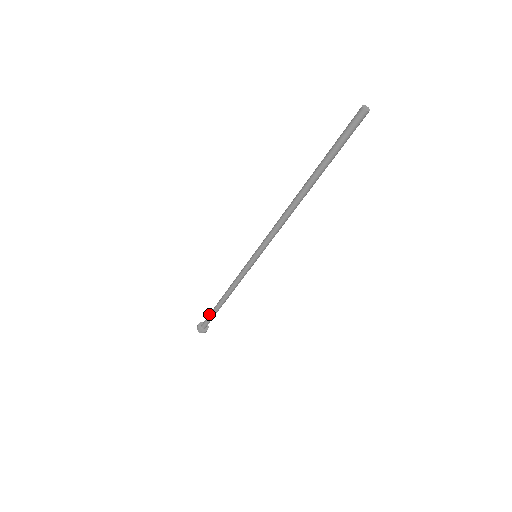
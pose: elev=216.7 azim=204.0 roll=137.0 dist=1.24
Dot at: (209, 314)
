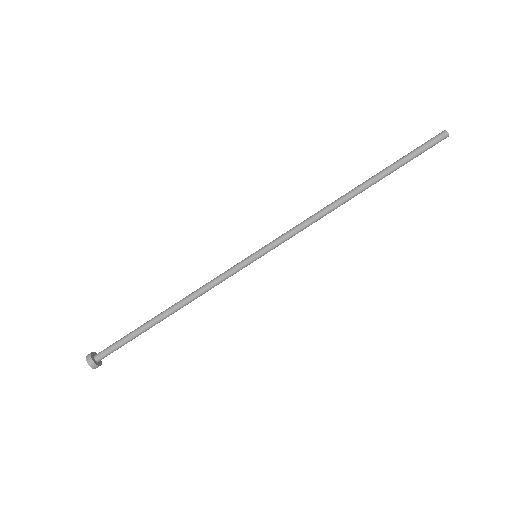
Dot at: occluded
